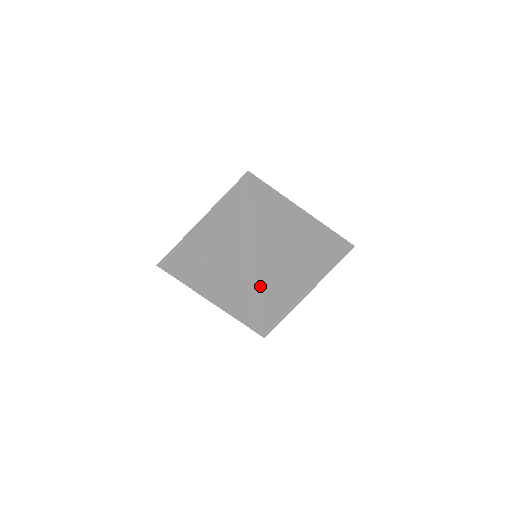
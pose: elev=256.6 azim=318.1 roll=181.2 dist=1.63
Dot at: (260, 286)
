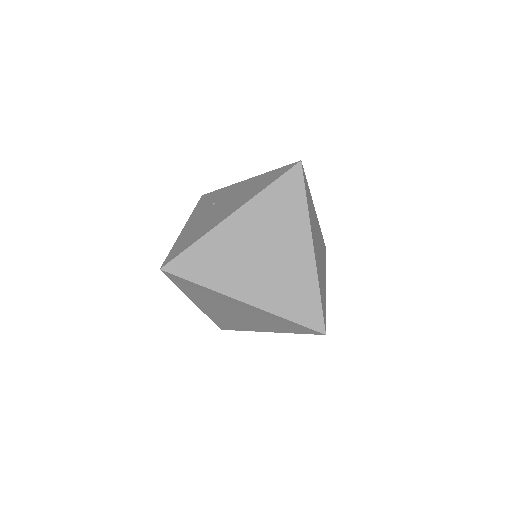
Dot at: (205, 236)
